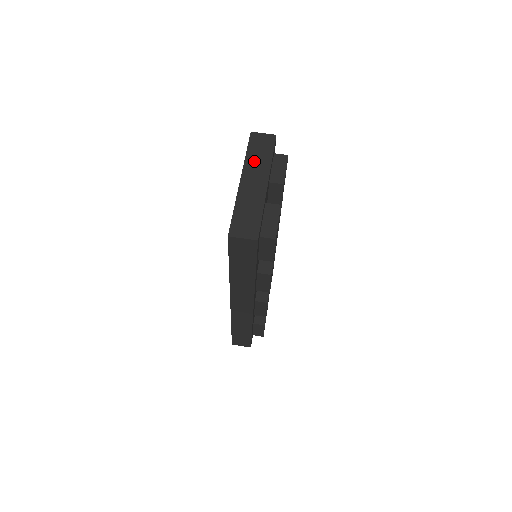
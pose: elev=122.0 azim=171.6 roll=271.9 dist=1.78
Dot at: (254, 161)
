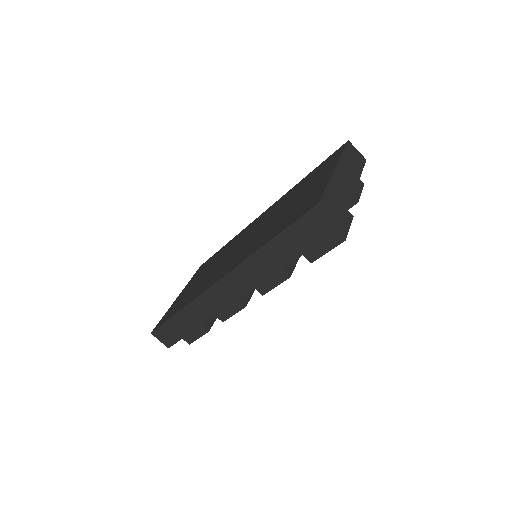
Dot at: (348, 163)
